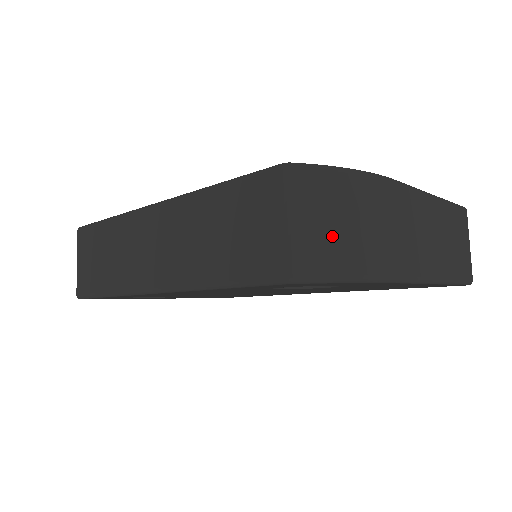
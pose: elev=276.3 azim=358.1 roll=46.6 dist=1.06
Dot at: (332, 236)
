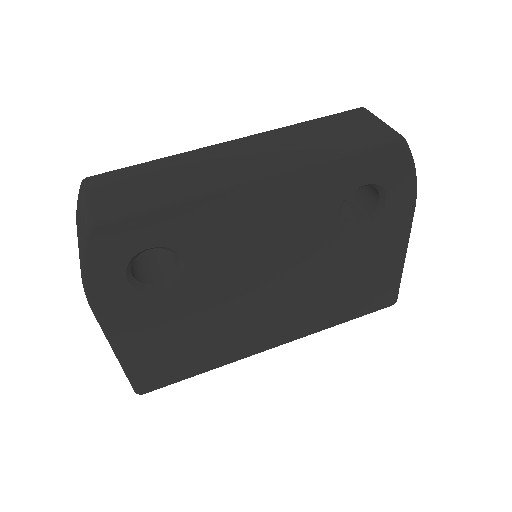
Dot at: occluded
